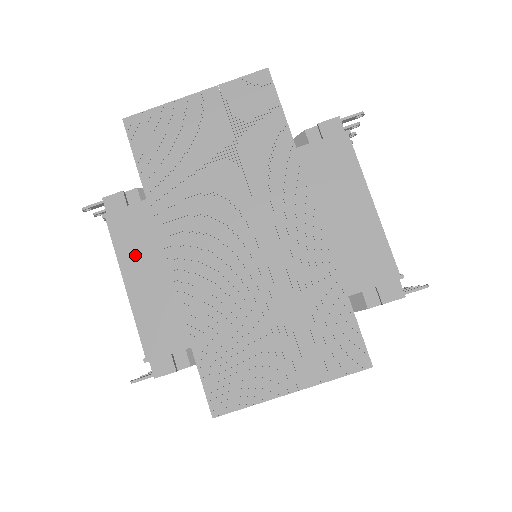
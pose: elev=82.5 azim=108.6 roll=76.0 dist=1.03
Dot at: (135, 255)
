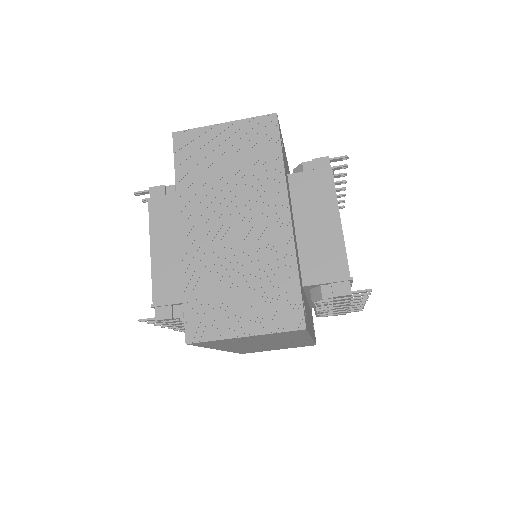
Dot at: (162, 230)
